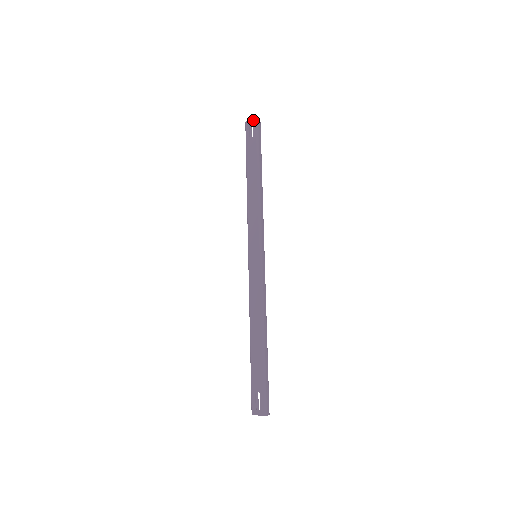
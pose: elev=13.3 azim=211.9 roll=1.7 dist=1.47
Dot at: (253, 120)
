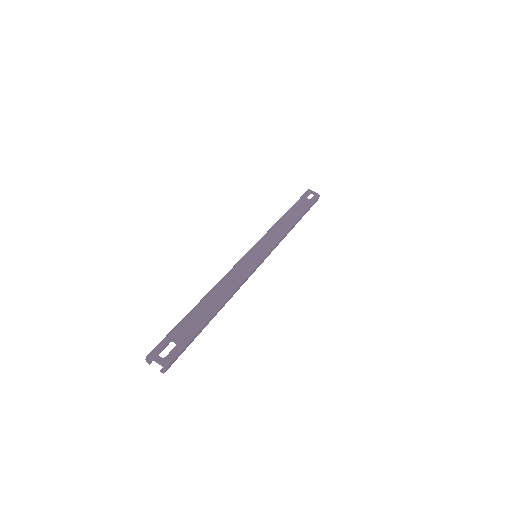
Dot at: (316, 193)
